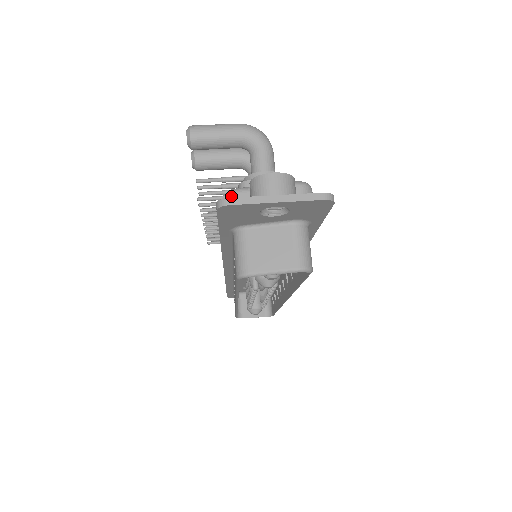
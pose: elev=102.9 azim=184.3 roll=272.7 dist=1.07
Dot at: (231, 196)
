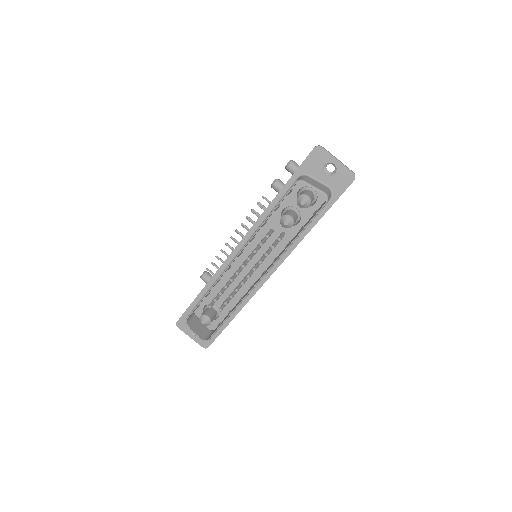
Dot at: occluded
